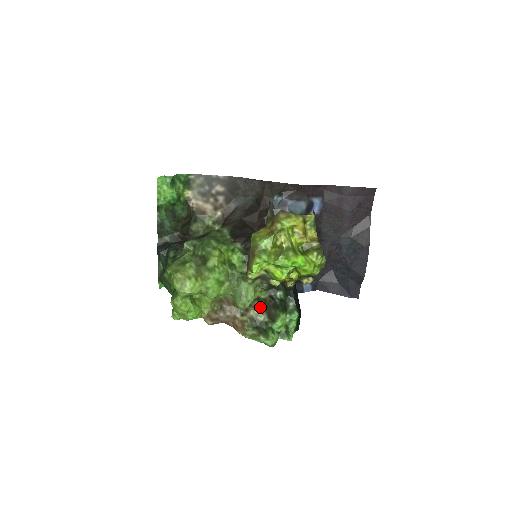
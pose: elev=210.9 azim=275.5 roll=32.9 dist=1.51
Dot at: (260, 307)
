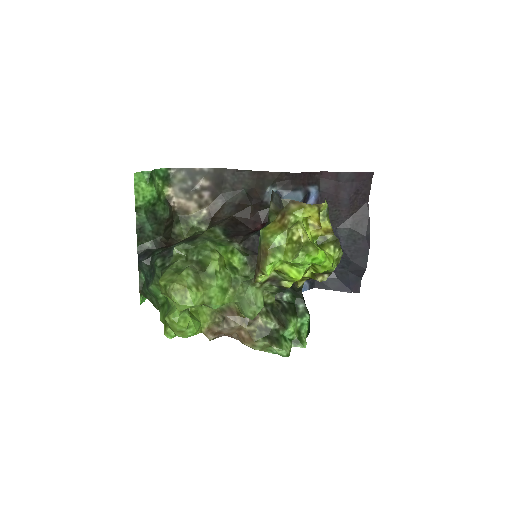
Dot at: (268, 313)
